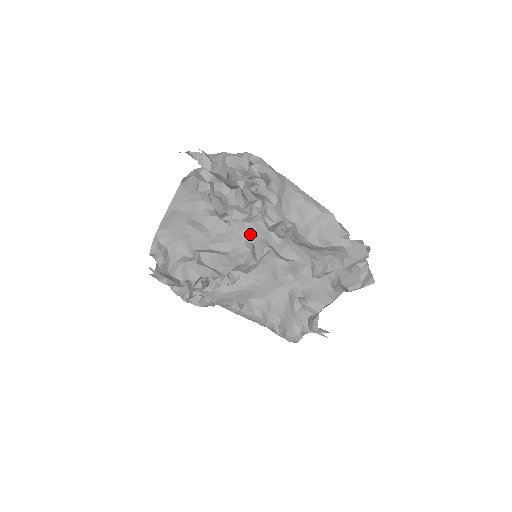
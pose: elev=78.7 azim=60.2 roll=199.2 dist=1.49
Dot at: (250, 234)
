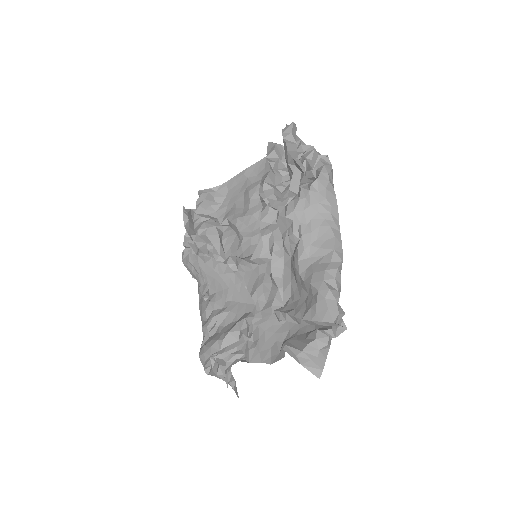
Dot at: (268, 228)
